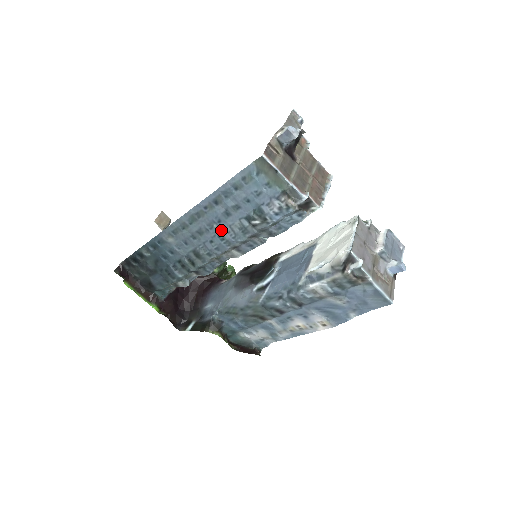
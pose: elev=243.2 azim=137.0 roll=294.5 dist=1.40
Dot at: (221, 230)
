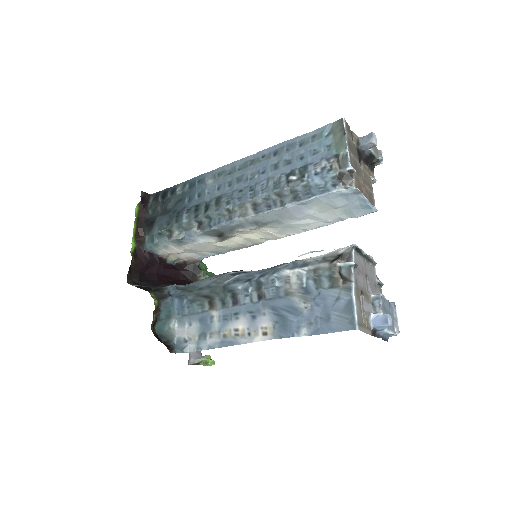
Dot at: (258, 182)
